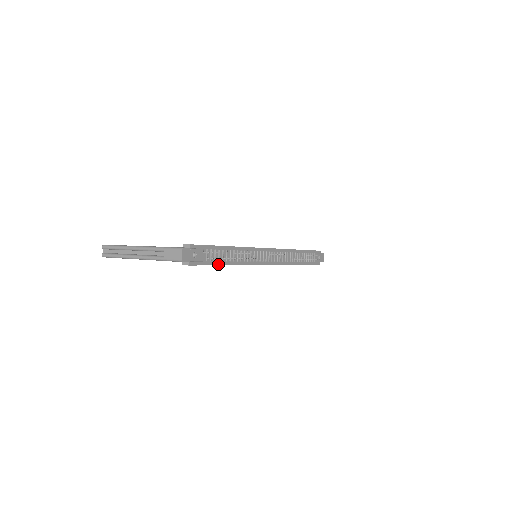
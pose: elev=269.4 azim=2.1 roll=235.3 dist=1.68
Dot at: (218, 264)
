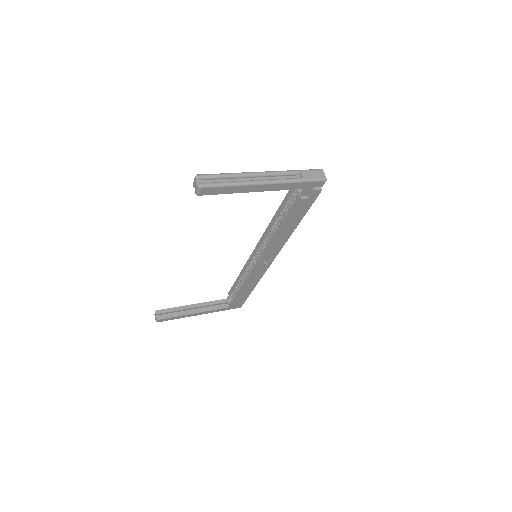
Dot at: (303, 215)
